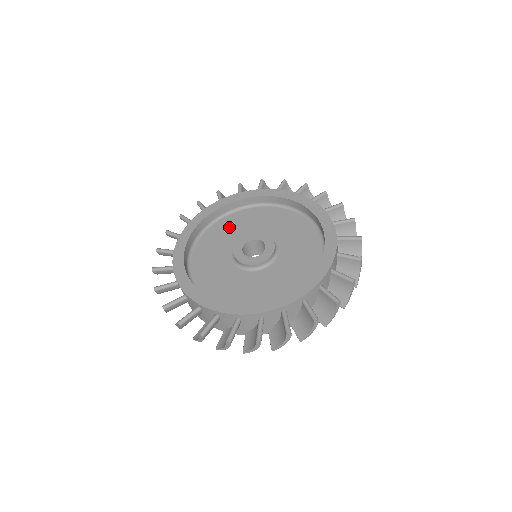
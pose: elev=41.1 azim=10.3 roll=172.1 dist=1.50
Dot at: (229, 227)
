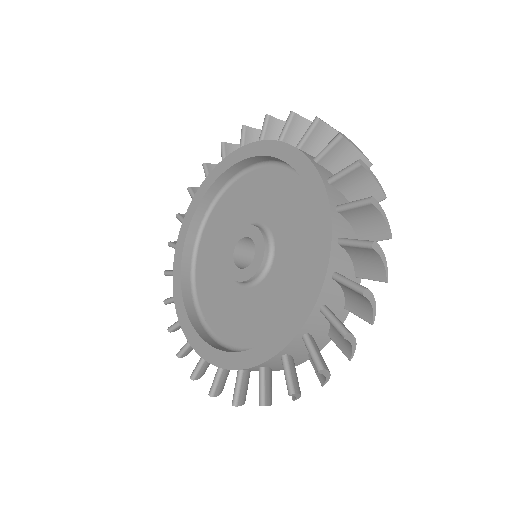
Dot at: (252, 191)
